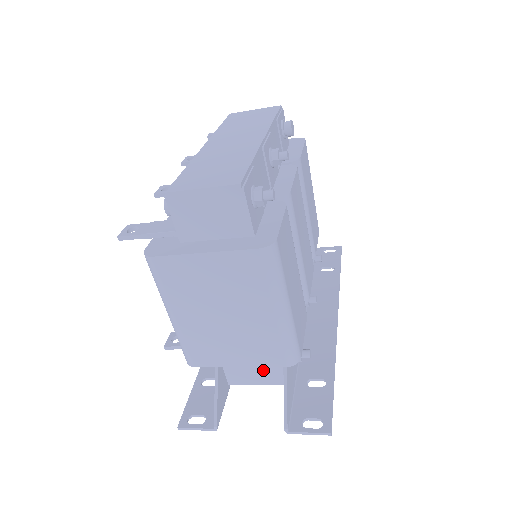
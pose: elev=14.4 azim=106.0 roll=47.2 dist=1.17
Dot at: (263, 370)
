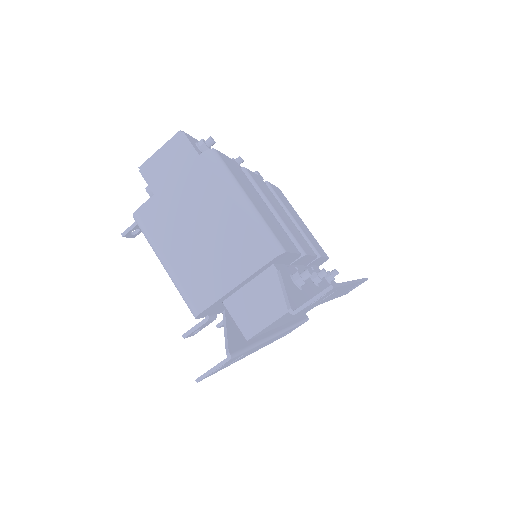
Dot at: (268, 299)
